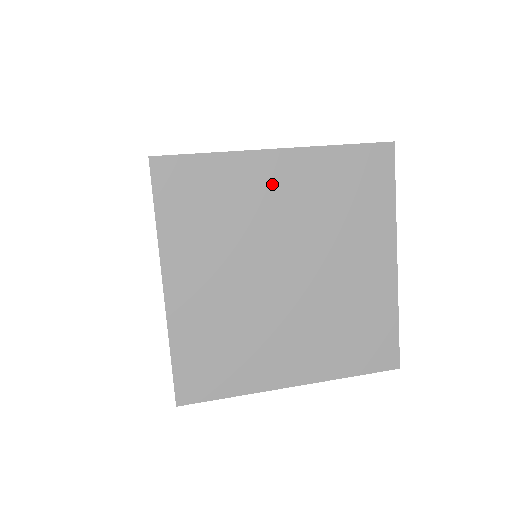
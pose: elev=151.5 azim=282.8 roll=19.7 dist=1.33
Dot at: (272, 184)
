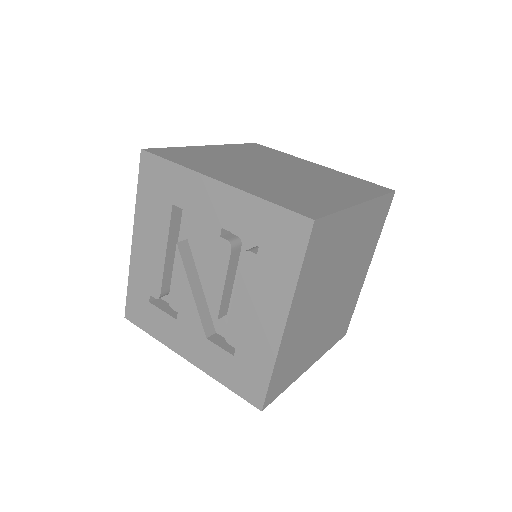
Dot at: (221, 152)
